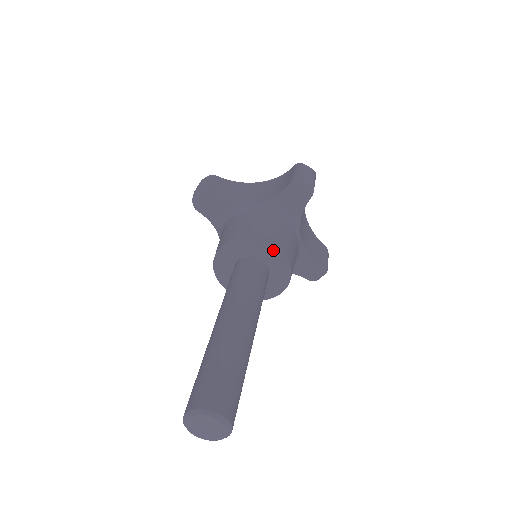
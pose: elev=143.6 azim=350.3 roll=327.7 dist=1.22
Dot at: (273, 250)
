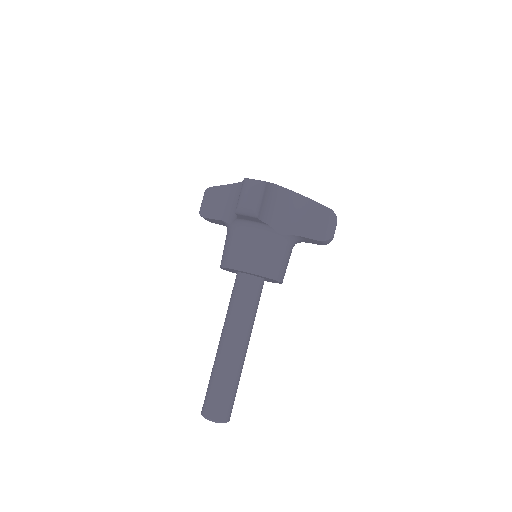
Dot at: (278, 282)
